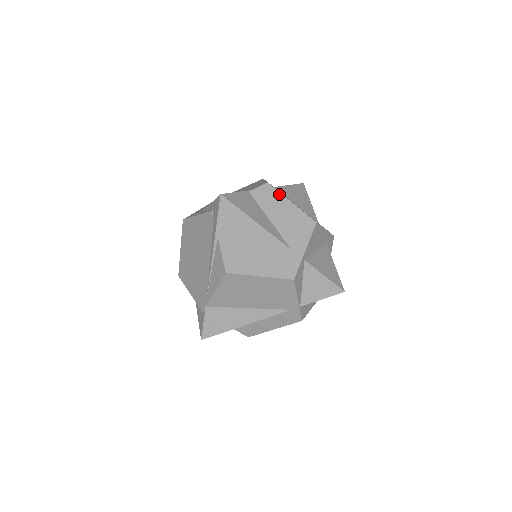
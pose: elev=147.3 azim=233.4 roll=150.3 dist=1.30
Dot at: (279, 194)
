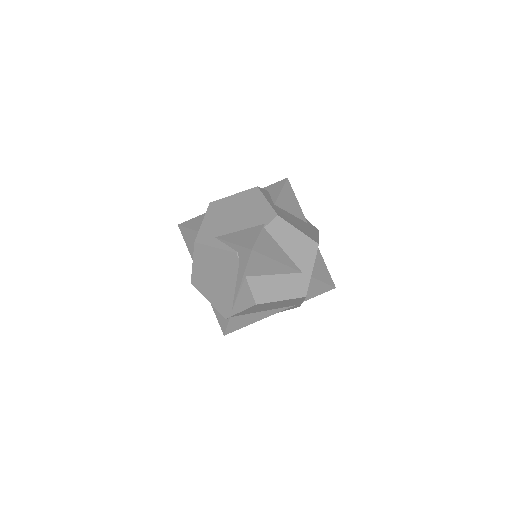
Dot at: (288, 225)
